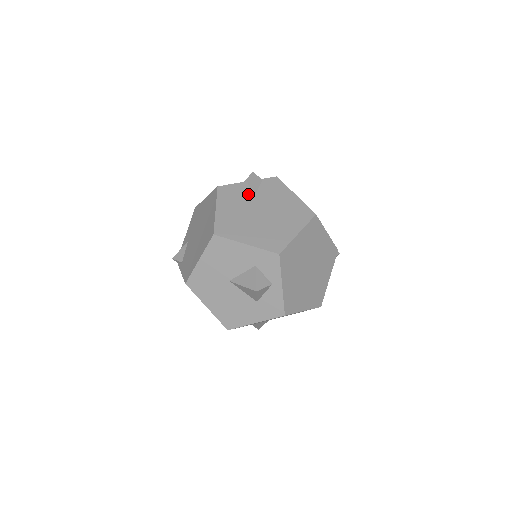
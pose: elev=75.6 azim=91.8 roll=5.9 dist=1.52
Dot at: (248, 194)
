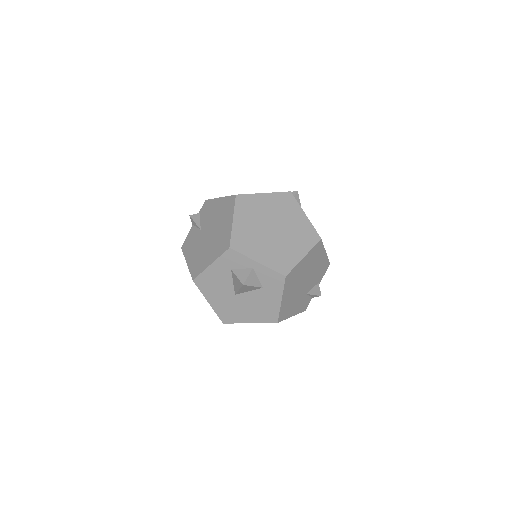
Dot at: (197, 232)
